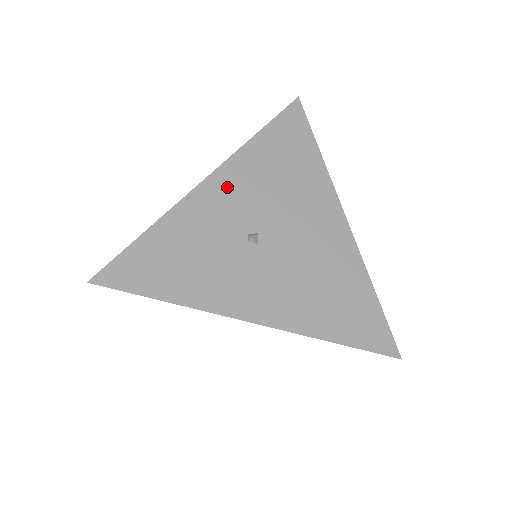
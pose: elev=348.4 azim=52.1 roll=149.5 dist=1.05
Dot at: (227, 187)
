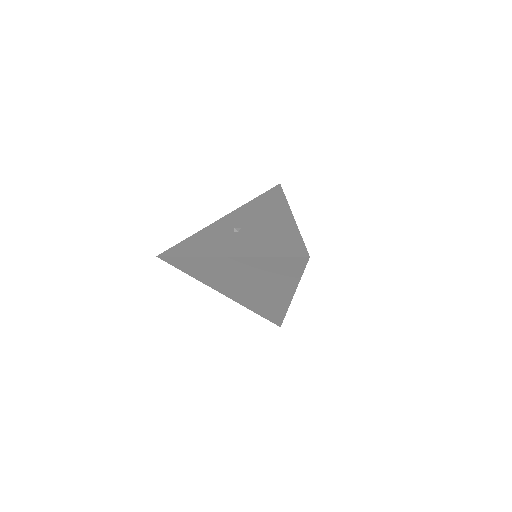
Dot at: (231, 218)
